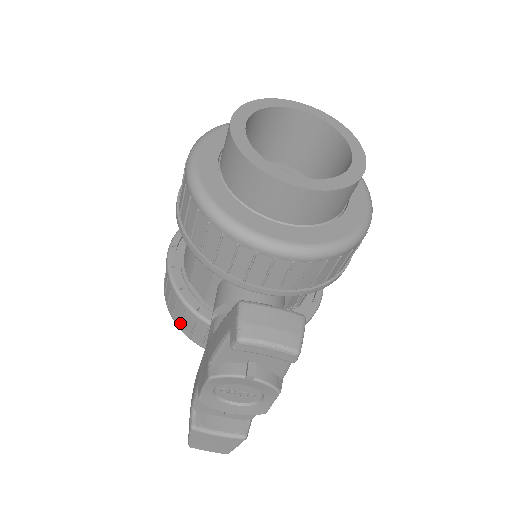
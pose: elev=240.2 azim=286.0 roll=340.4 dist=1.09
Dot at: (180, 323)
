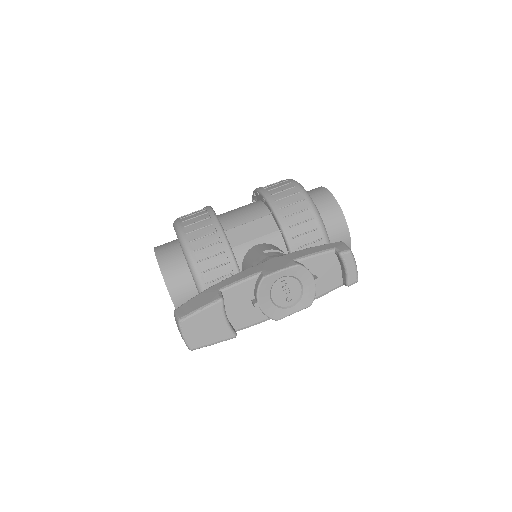
Dot at: (196, 248)
